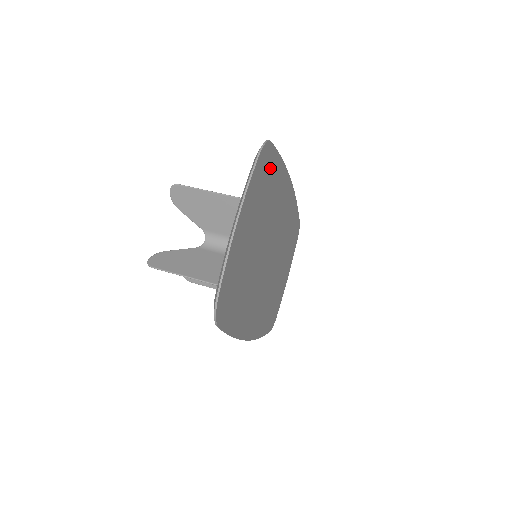
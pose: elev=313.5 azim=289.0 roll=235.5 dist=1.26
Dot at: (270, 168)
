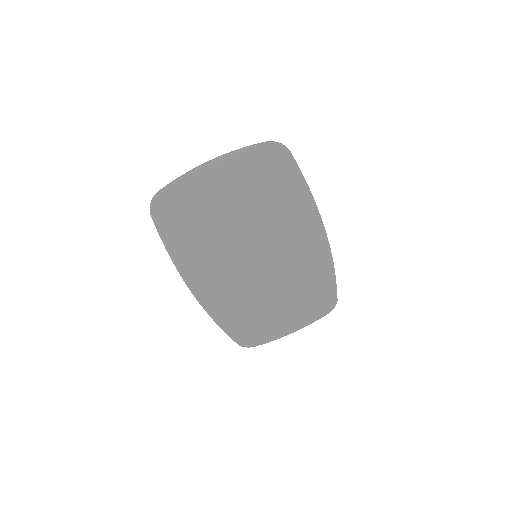
Dot at: (283, 174)
